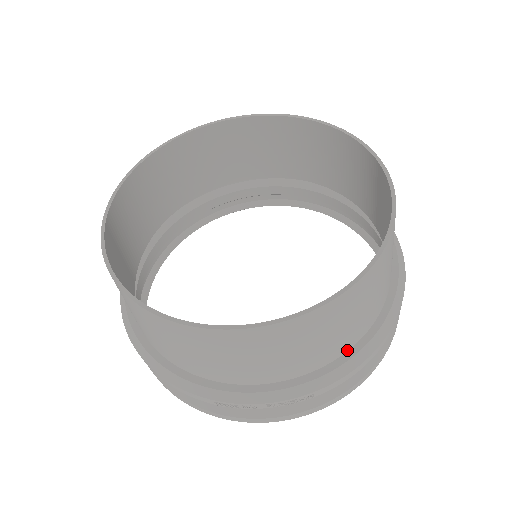
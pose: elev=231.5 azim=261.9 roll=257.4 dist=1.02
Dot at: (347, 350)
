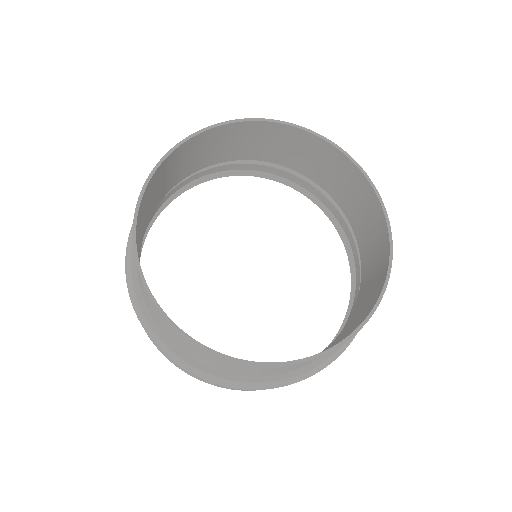
Dot at: (290, 371)
